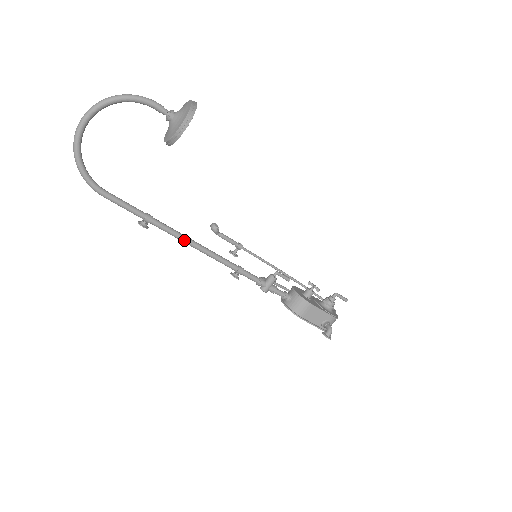
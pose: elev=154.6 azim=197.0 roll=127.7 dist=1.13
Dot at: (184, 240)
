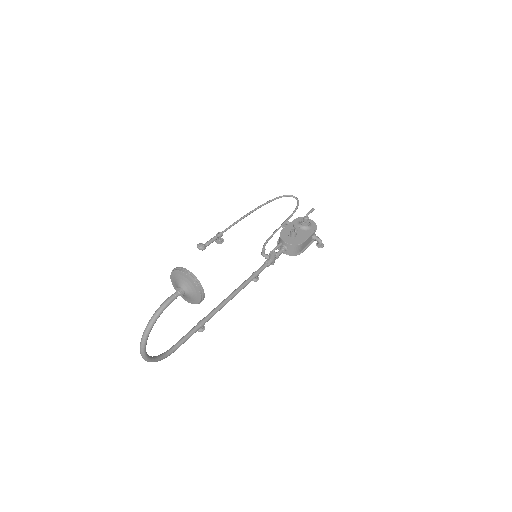
Dot at: occluded
